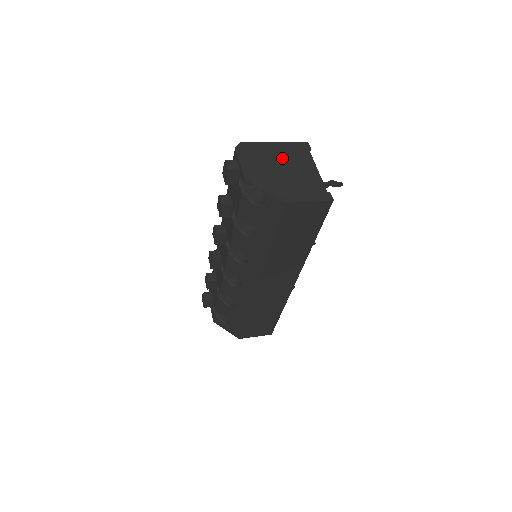
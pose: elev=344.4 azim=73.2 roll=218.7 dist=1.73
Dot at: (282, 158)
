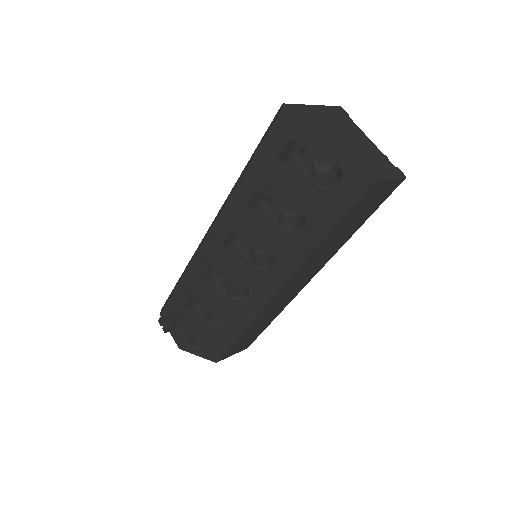
Dot at: (333, 125)
